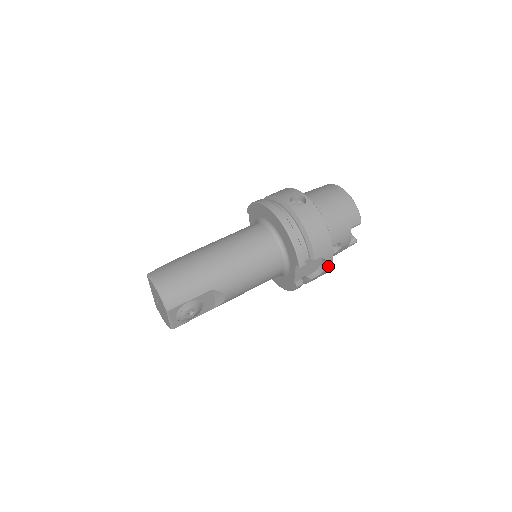
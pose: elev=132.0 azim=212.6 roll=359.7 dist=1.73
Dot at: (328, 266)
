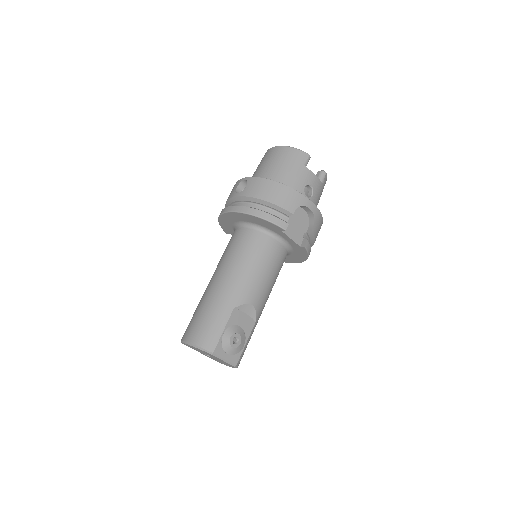
Dot at: (313, 209)
